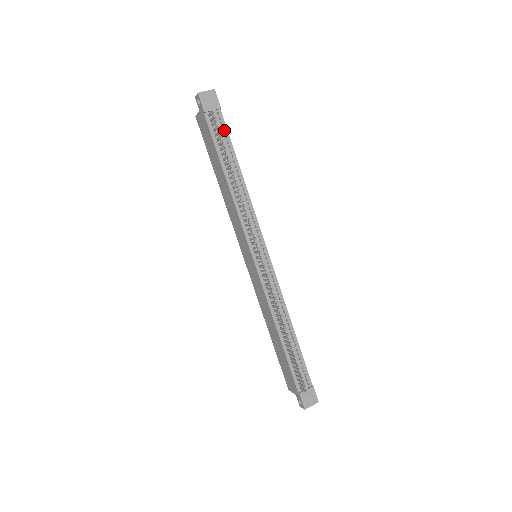
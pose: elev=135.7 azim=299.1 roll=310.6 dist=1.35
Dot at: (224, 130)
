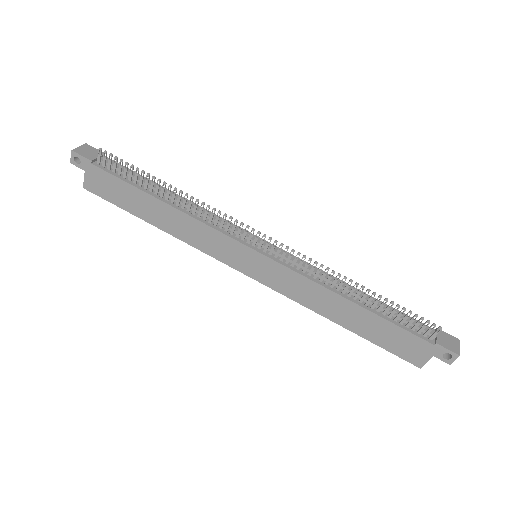
Dot at: occluded
